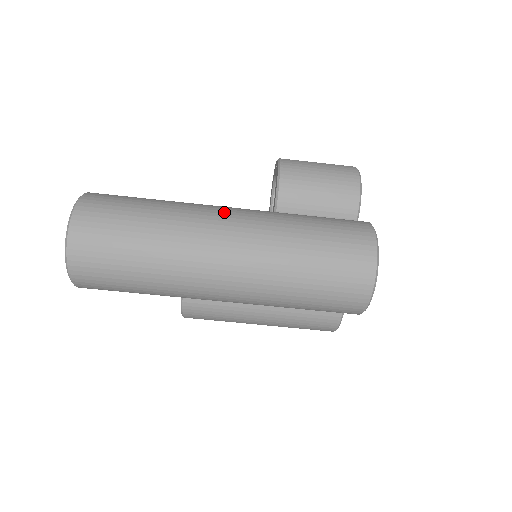
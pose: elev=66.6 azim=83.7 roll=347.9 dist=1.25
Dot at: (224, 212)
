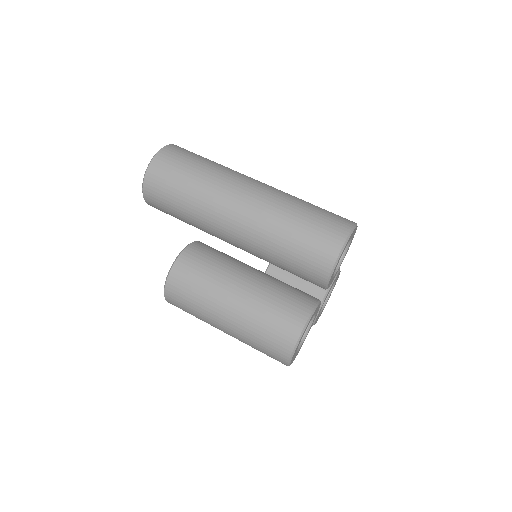
Dot at: occluded
